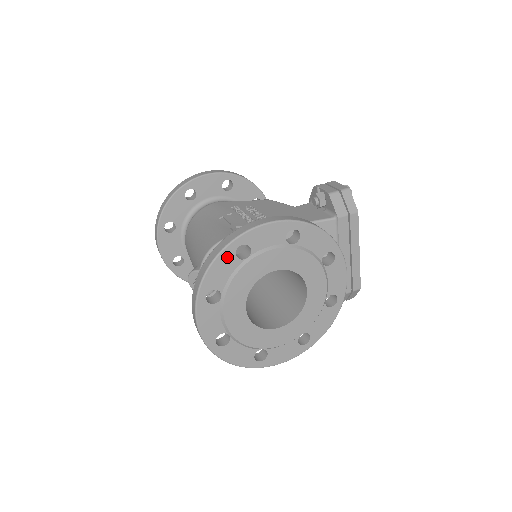
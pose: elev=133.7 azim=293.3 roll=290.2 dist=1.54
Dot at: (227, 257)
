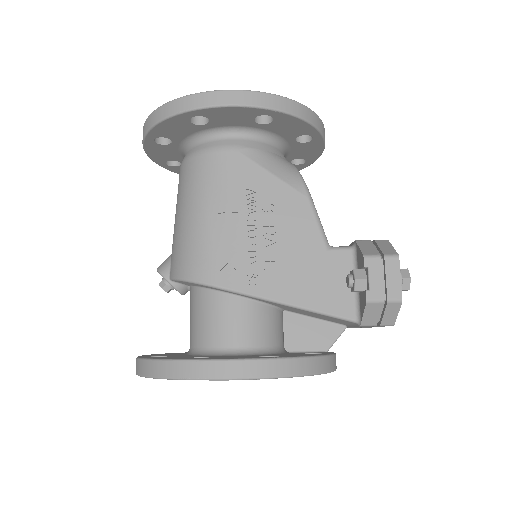
Dot at: occluded
